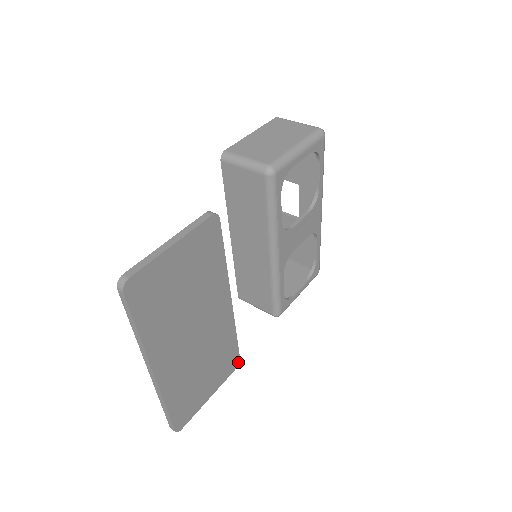
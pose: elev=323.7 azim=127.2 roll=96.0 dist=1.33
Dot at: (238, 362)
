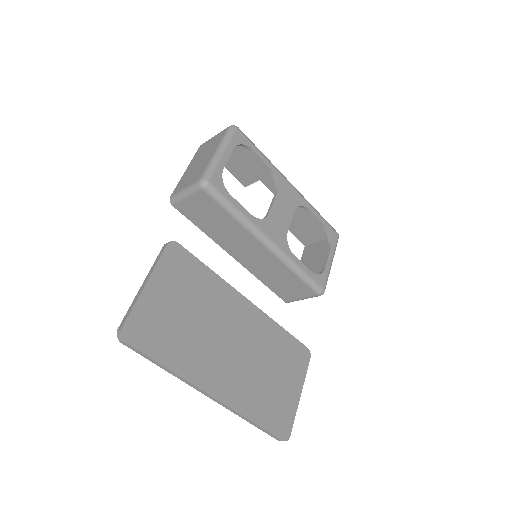
Dot at: (308, 352)
